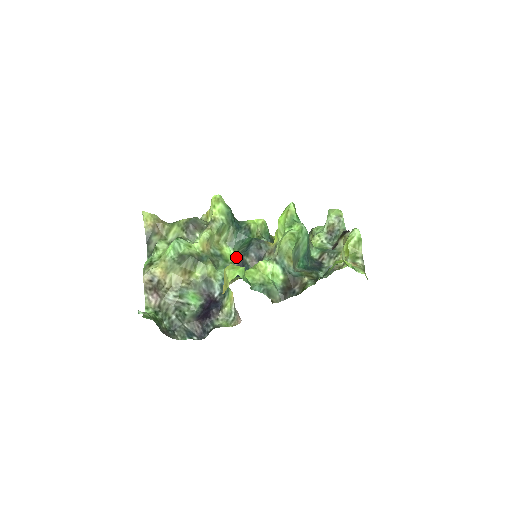
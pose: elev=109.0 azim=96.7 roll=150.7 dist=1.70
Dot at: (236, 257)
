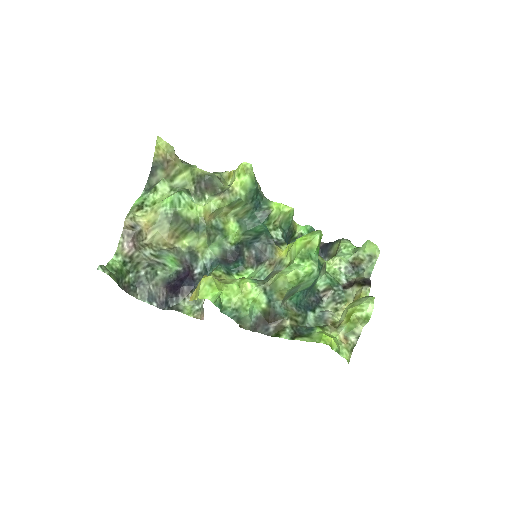
Dot at: (237, 241)
